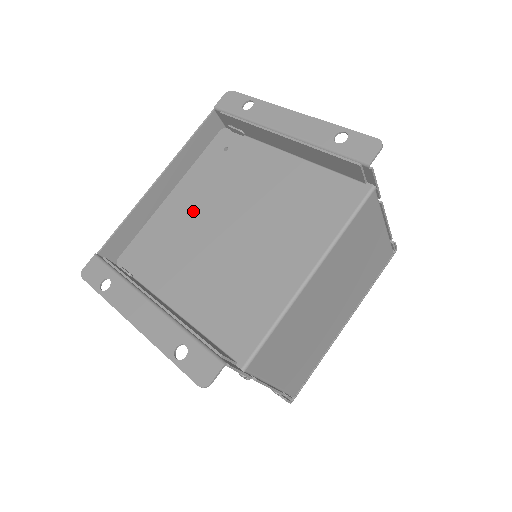
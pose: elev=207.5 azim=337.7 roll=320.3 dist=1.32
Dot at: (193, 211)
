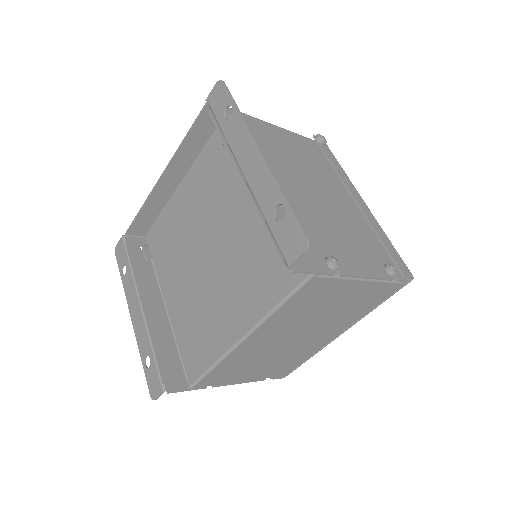
Dot at: (190, 213)
